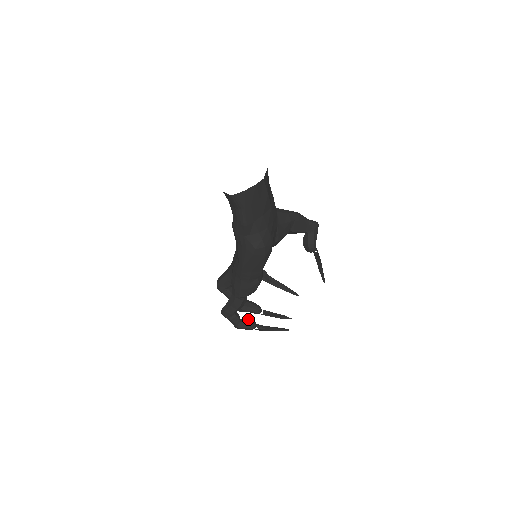
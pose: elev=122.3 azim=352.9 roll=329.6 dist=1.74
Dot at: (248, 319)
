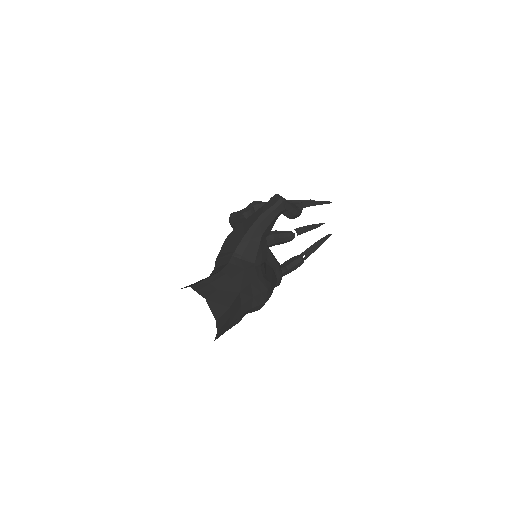
Dot at: (292, 262)
